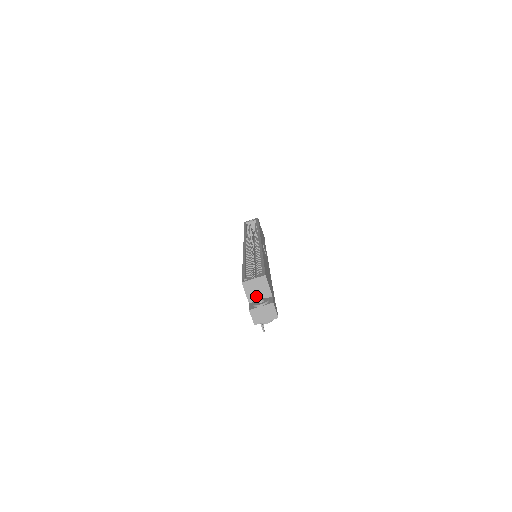
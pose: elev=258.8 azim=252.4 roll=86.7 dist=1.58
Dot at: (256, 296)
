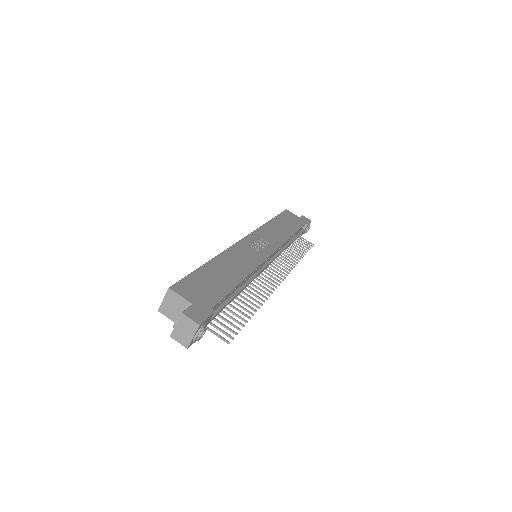
Dot at: occluded
